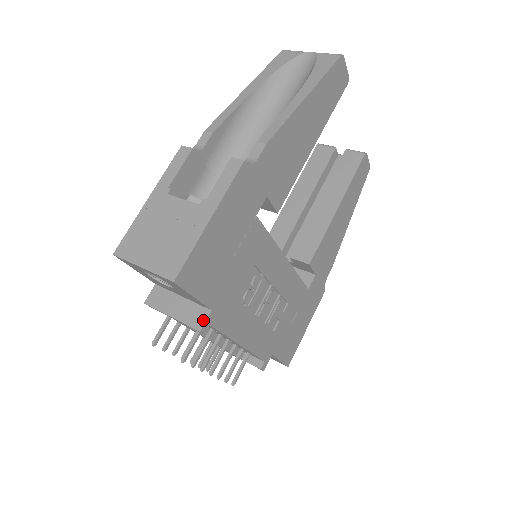
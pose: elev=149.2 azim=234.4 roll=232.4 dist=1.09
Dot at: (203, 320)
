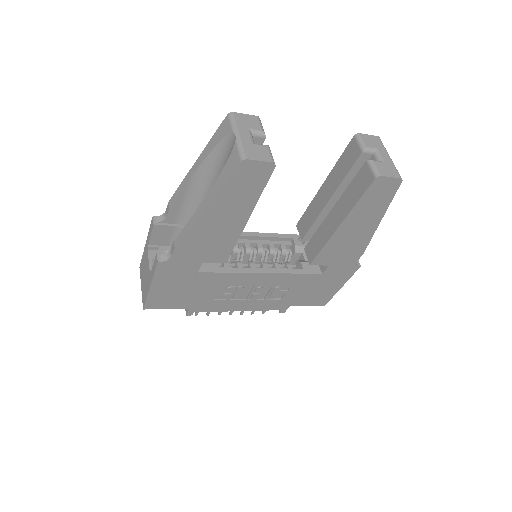
Dot at: (187, 310)
